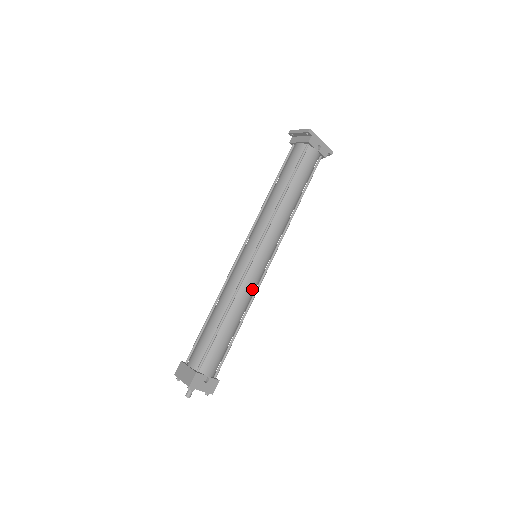
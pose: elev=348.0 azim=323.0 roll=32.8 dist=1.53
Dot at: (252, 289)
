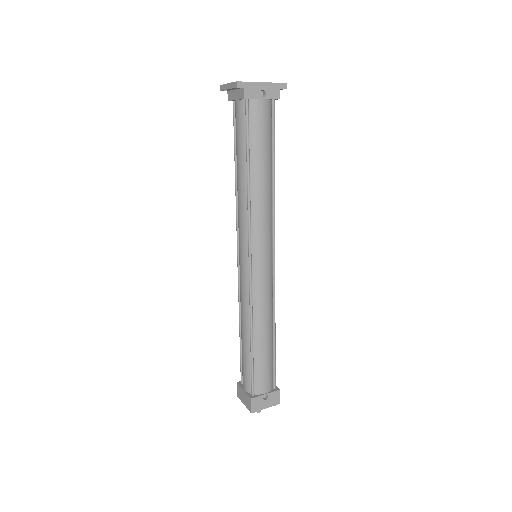
Dot at: (267, 296)
